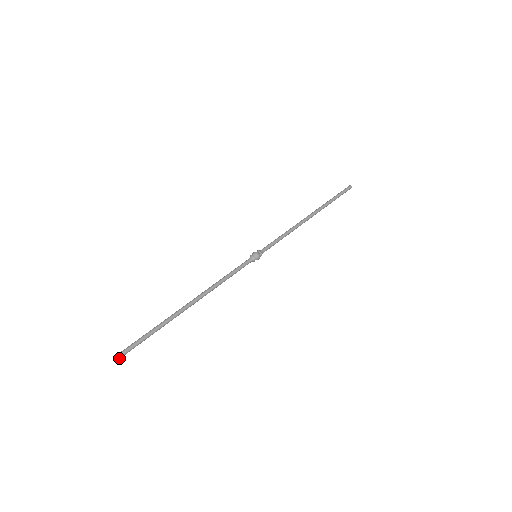
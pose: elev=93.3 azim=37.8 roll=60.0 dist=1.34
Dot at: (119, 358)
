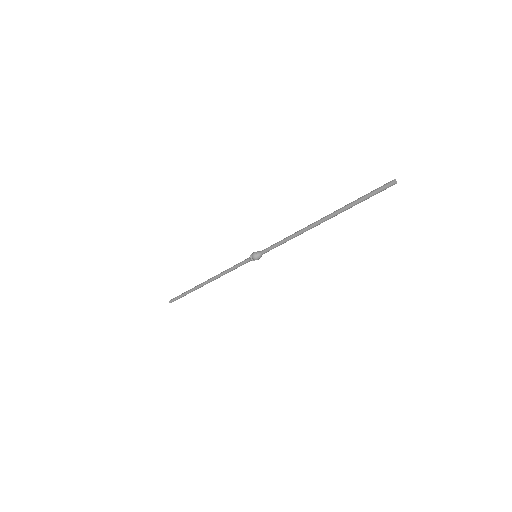
Dot at: occluded
